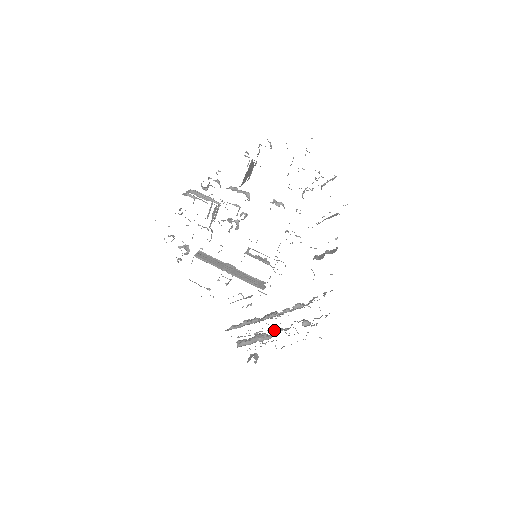
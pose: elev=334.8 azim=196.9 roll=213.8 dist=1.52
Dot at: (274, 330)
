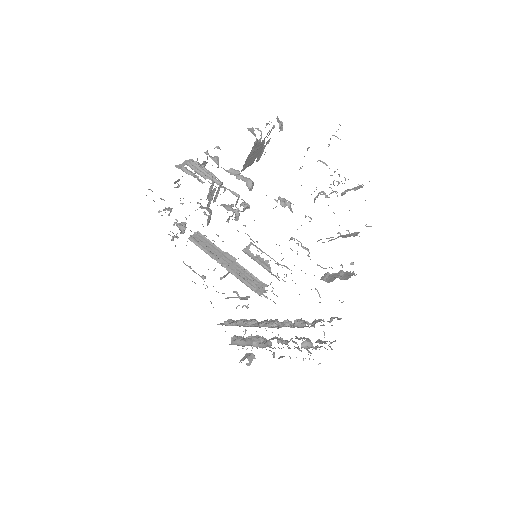
Dot at: occluded
